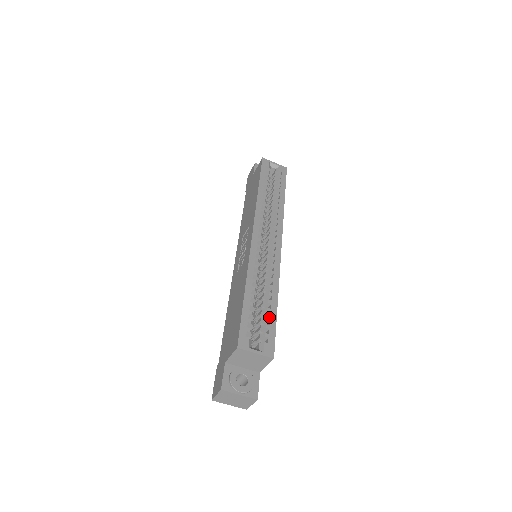
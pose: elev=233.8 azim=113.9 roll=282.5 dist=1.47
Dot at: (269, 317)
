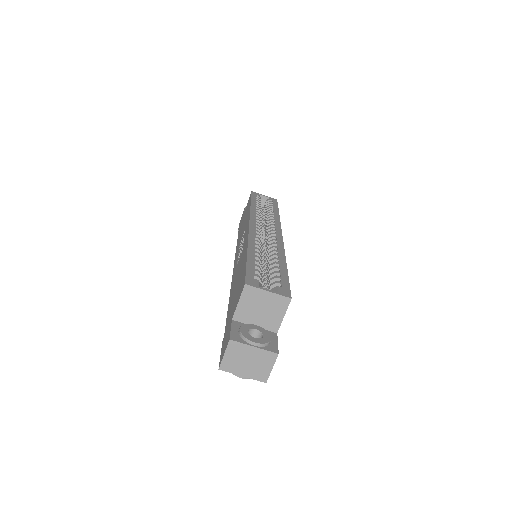
Dot at: (279, 272)
